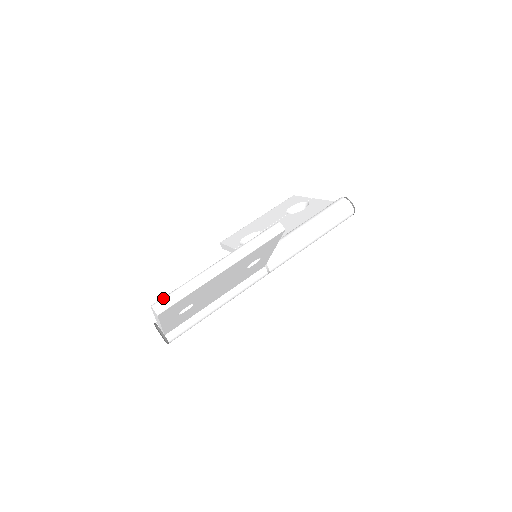
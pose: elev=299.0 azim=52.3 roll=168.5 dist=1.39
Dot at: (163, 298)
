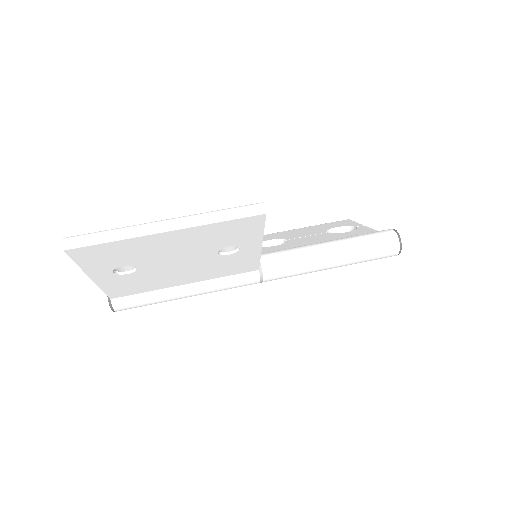
Dot at: occluded
